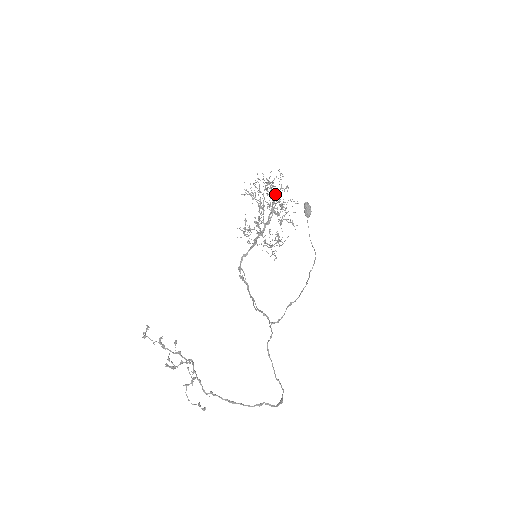
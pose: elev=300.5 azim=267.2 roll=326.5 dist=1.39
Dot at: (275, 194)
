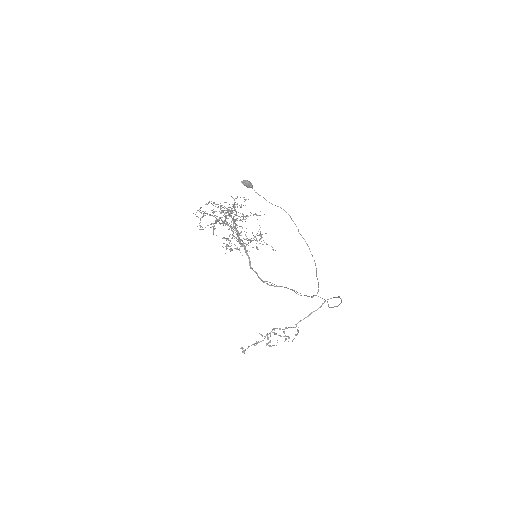
Dot at: (228, 212)
